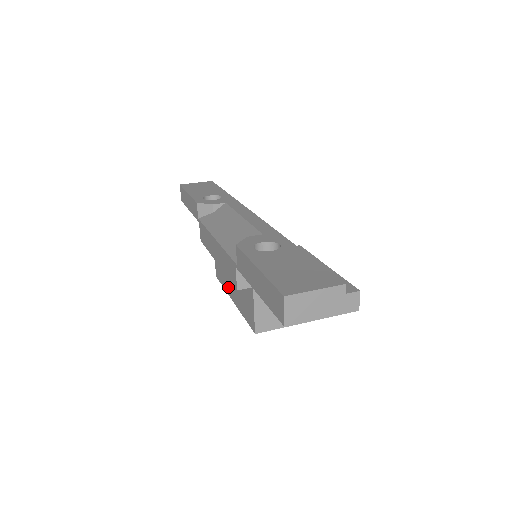
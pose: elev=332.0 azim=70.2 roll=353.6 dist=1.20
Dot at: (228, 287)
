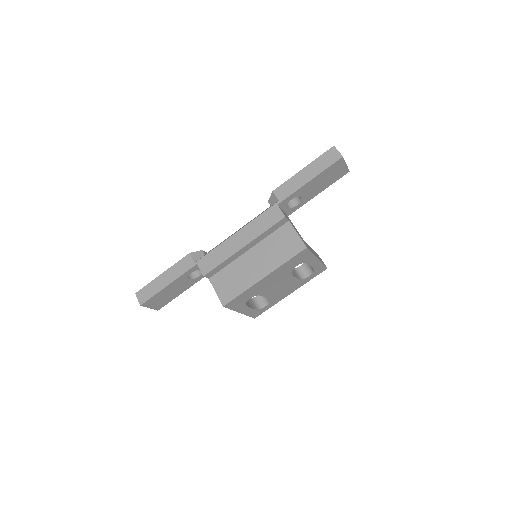
Dot at: (251, 278)
